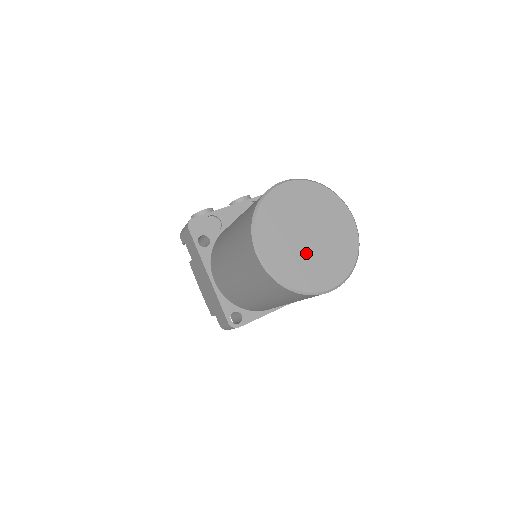
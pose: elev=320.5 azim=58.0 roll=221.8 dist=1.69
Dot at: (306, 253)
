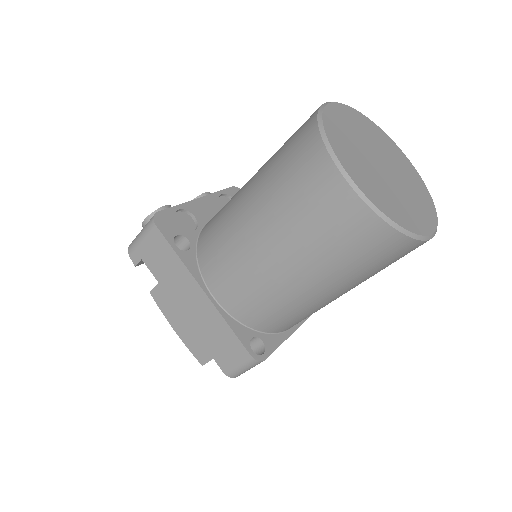
Dot at: (392, 187)
